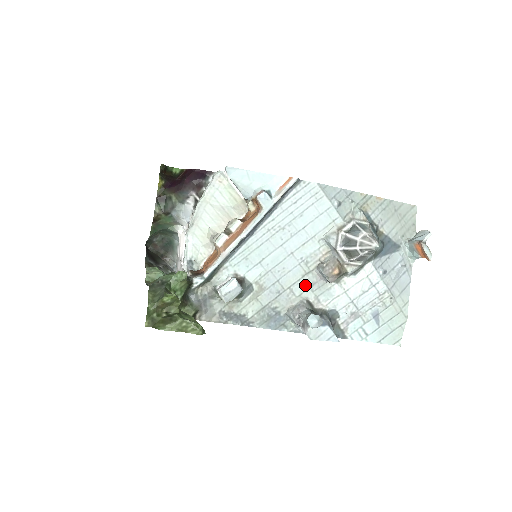
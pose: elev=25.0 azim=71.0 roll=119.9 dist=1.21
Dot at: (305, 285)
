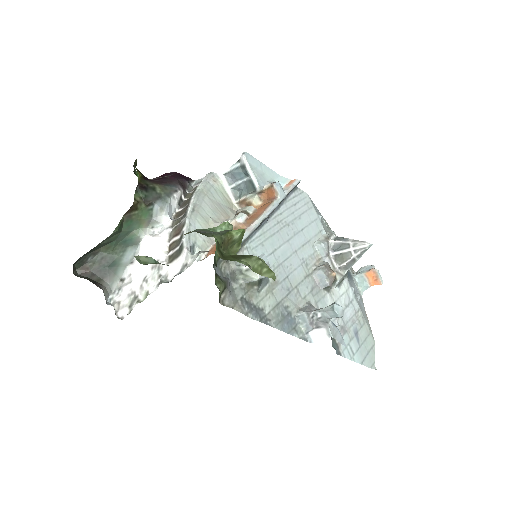
Dot at: (307, 288)
